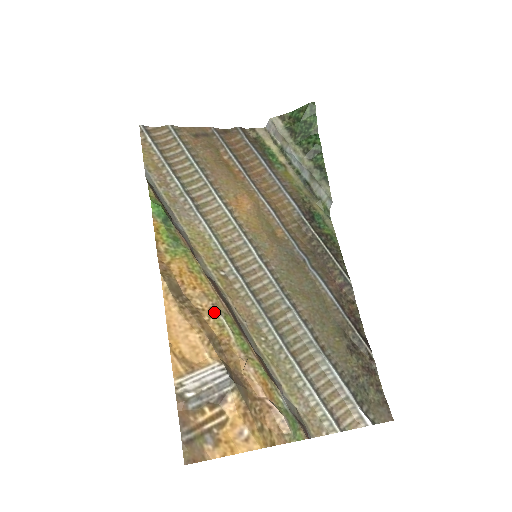
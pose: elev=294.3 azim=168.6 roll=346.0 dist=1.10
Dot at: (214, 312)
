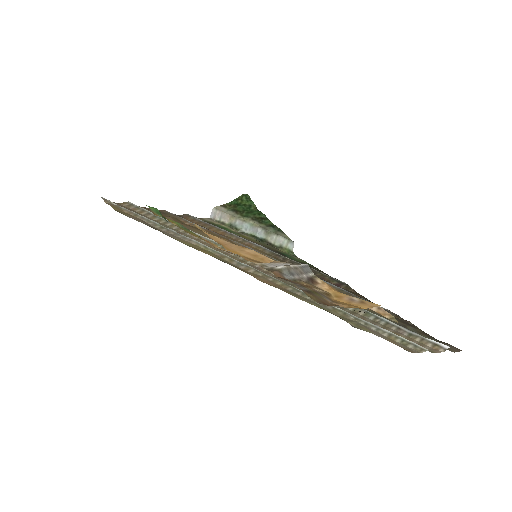
Dot at: occluded
